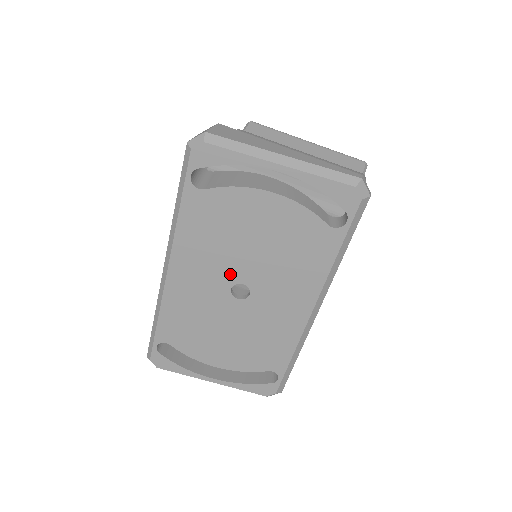
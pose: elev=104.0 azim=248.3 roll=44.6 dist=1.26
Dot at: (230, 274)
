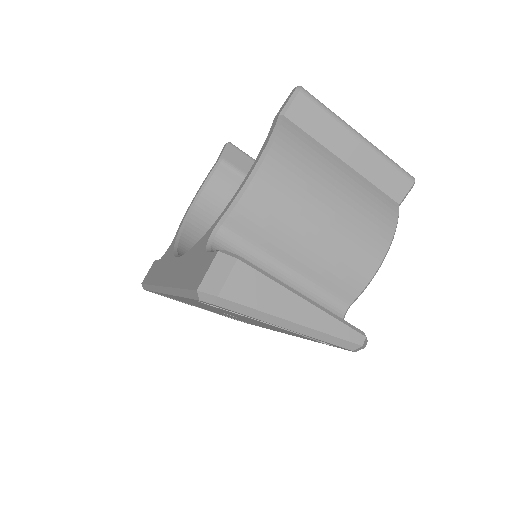
Dot at: (222, 312)
